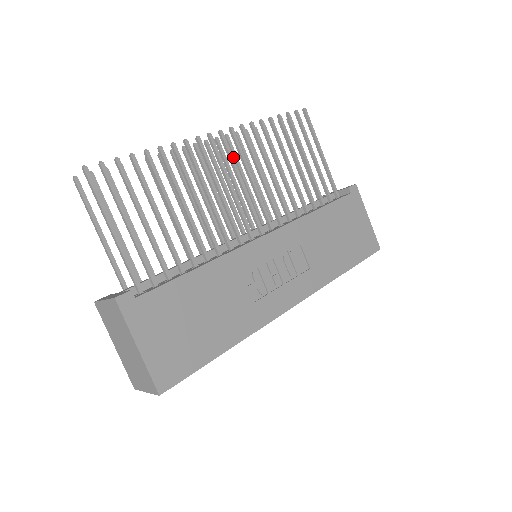
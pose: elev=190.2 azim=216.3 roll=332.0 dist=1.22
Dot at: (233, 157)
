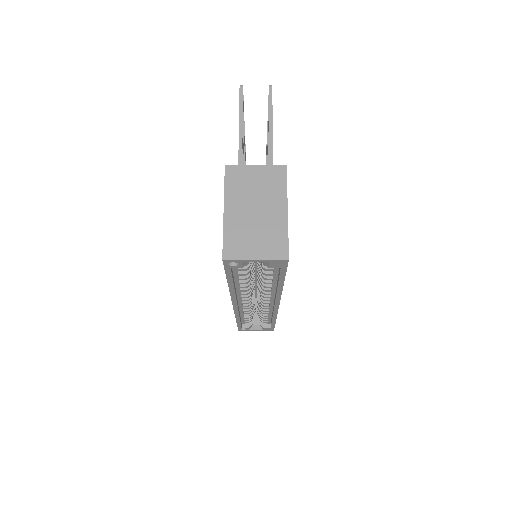
Dot at: occluded
